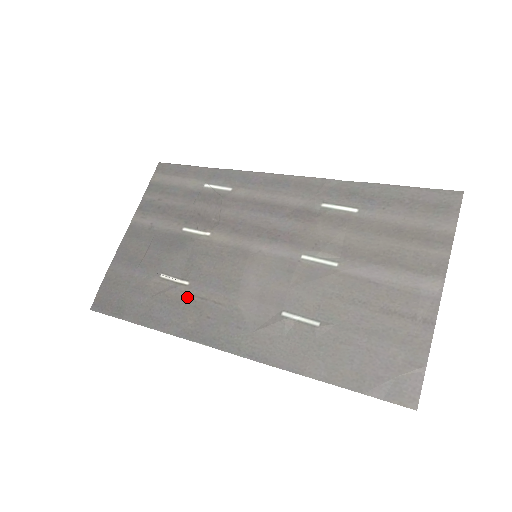
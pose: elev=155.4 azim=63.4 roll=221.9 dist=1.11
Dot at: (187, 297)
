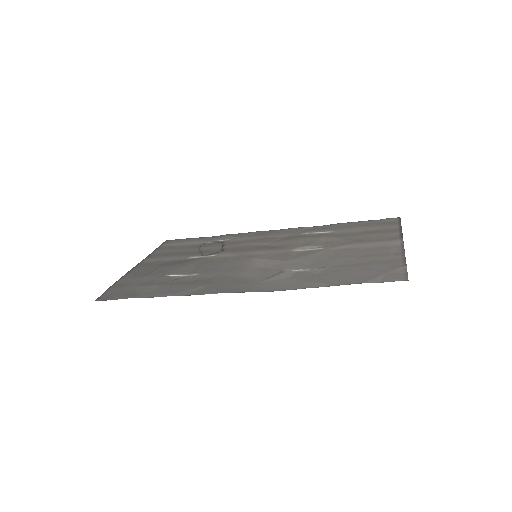
Dot at: (196, 279)
